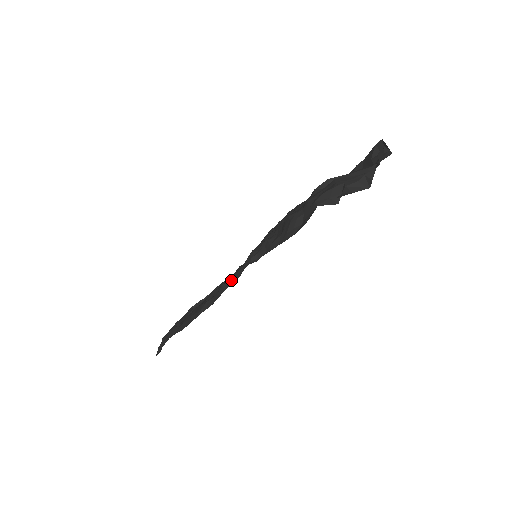
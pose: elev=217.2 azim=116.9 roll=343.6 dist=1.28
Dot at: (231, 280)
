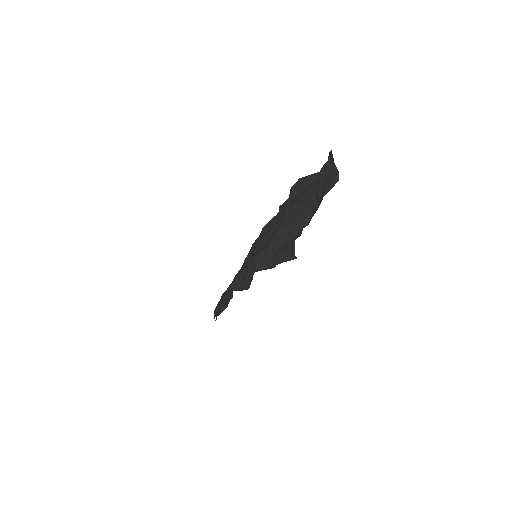
Dot at: (231, 293)
